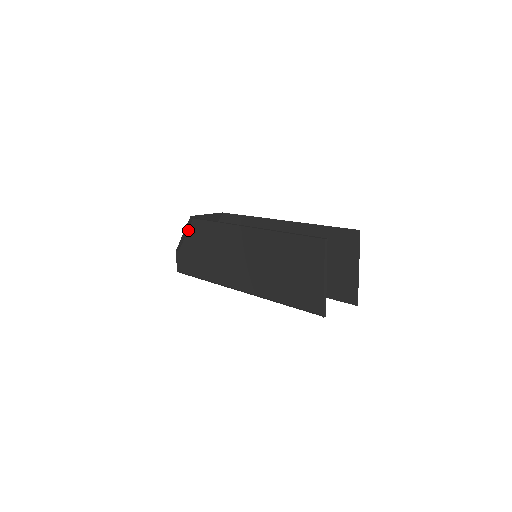
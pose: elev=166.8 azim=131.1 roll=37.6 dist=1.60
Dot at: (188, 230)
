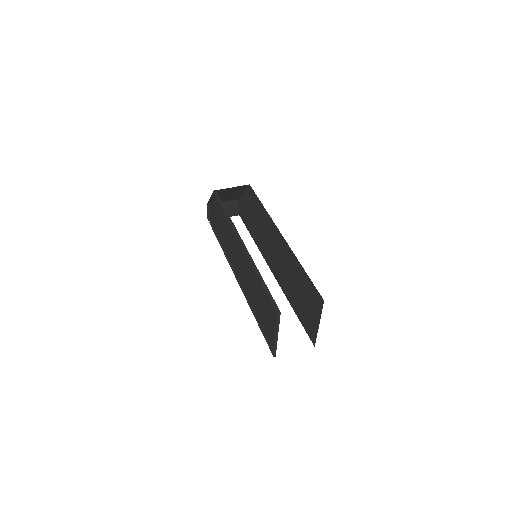
Dot at: (214, 197)
